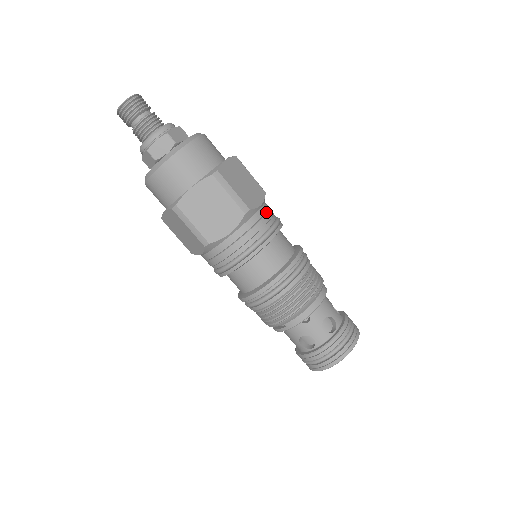
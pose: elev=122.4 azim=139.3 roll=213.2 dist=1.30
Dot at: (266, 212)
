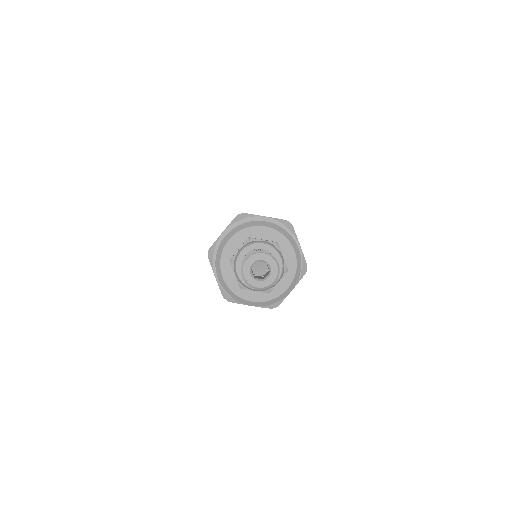
Dot at: occluded
